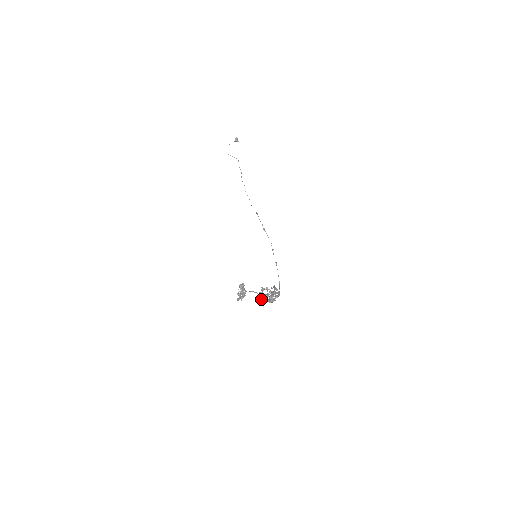
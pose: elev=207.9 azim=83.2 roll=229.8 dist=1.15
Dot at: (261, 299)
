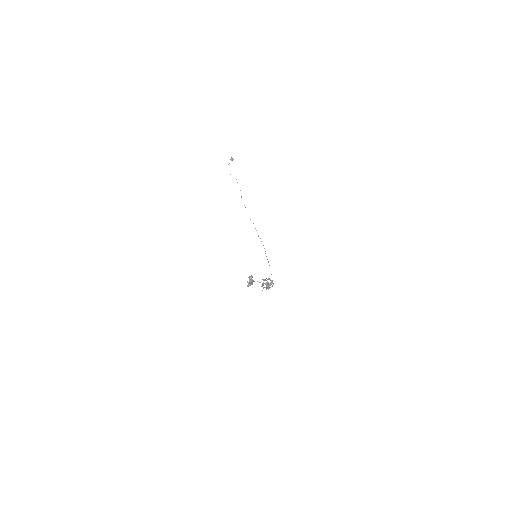
Dot at: occluded
